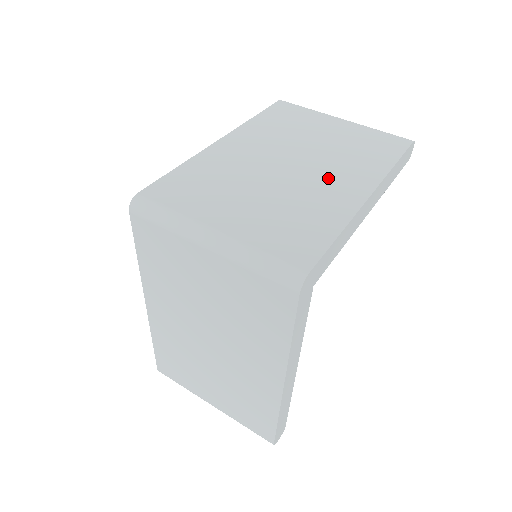
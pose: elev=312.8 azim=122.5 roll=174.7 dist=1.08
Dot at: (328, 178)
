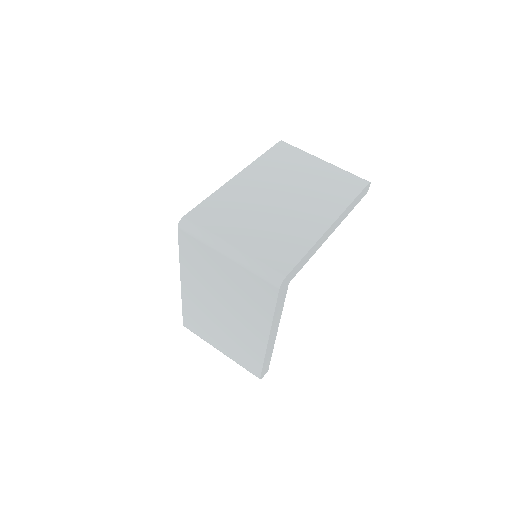
Dot at: (306, 211)
